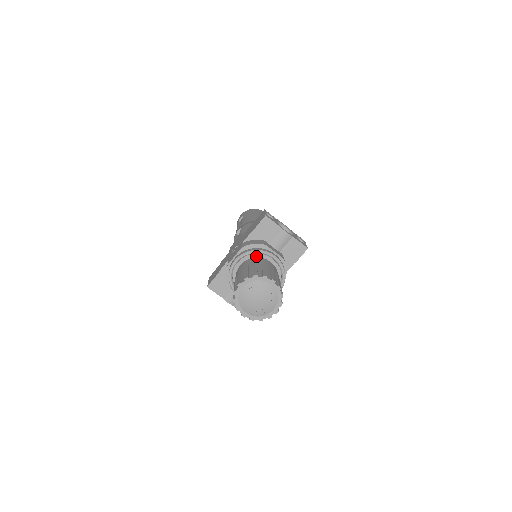
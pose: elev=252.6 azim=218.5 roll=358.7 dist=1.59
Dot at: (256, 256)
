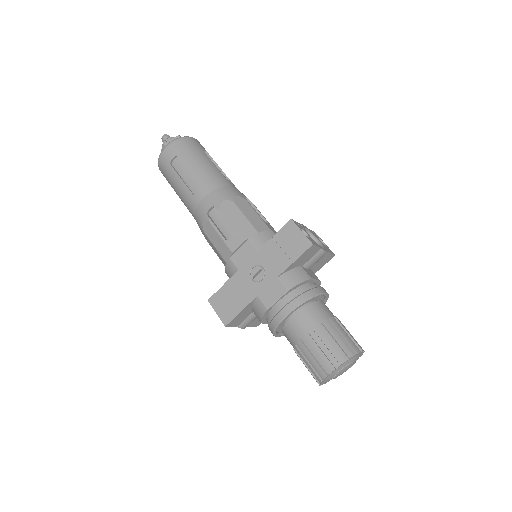
Dot at: (309, 300)
